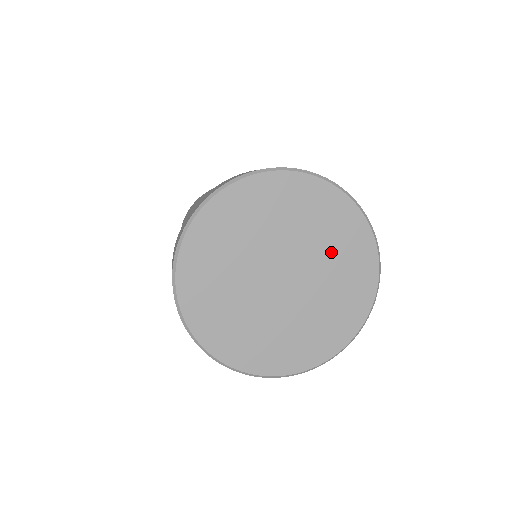
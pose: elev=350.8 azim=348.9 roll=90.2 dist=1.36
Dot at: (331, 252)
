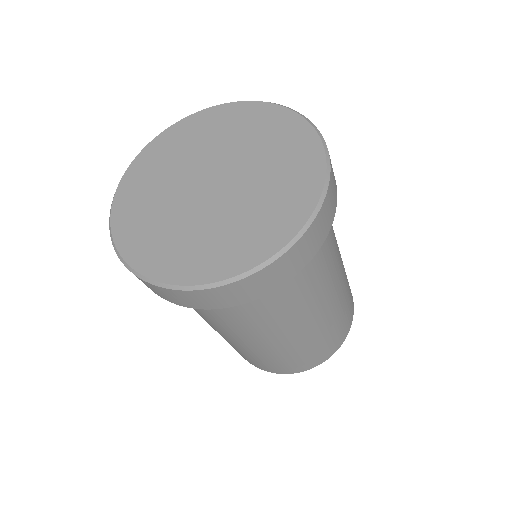
Dot at: (242, 138)
